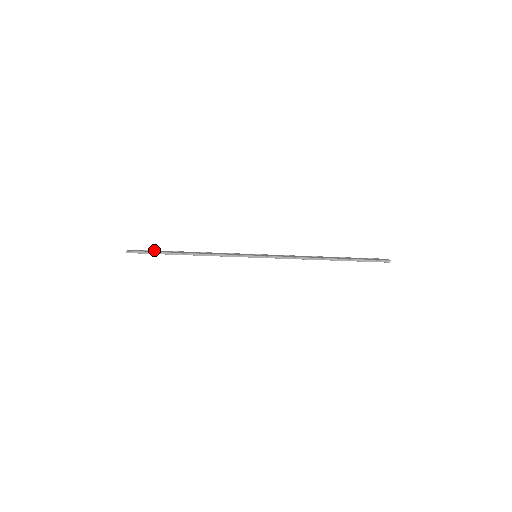
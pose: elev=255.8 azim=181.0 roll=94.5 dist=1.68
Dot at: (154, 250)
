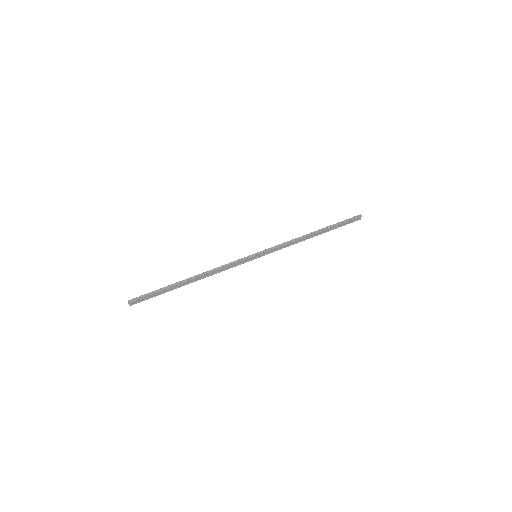
Dot at: (157, 293)
